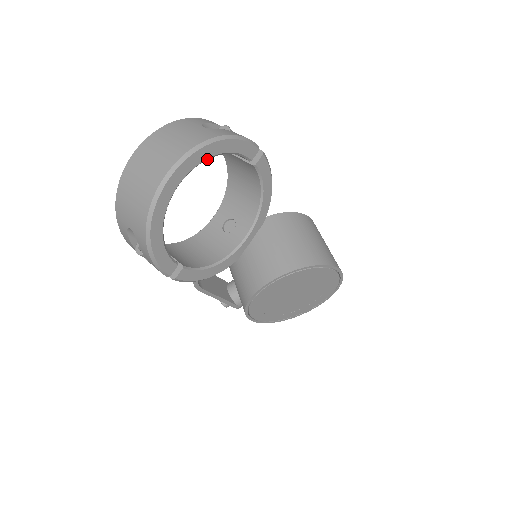
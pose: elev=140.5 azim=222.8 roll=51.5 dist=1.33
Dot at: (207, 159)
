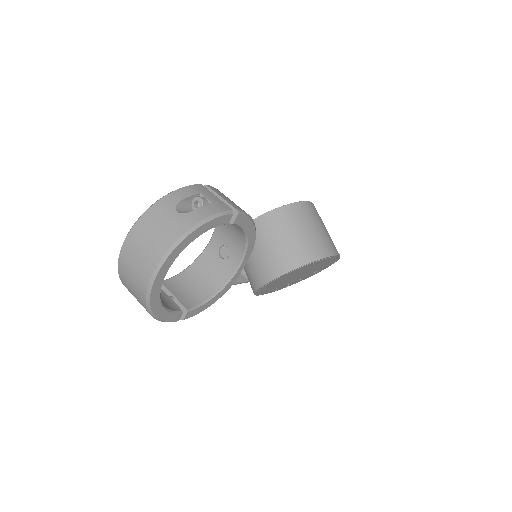
Dot at: (185, 247)
